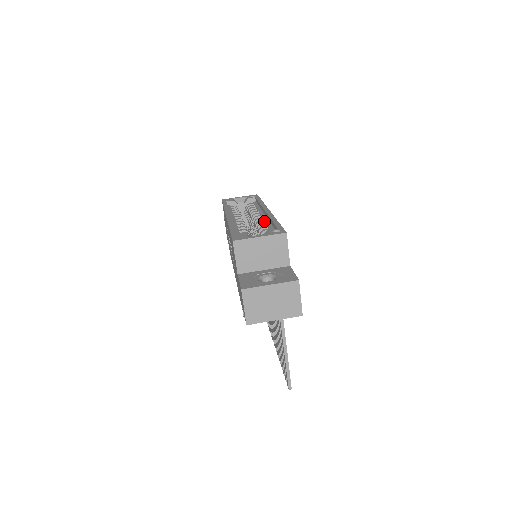
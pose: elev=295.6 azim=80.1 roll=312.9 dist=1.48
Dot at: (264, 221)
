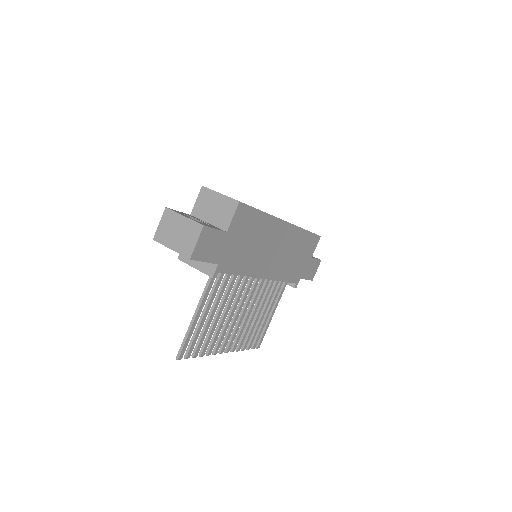
Dot at: occluded
